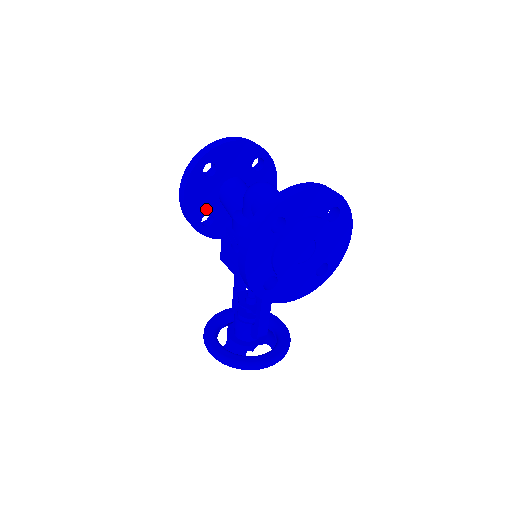
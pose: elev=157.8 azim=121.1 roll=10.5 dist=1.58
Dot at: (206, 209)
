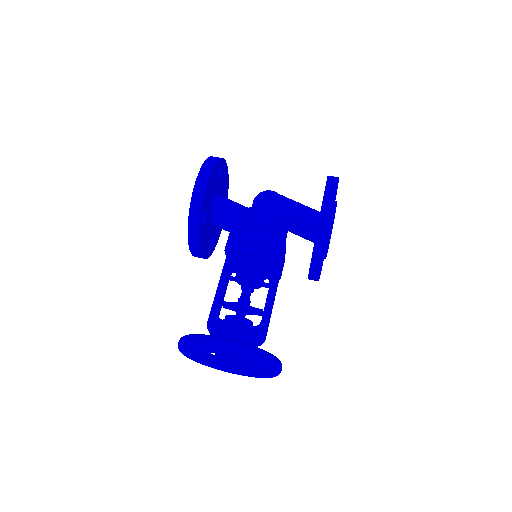
Dot at: (207, 205)
